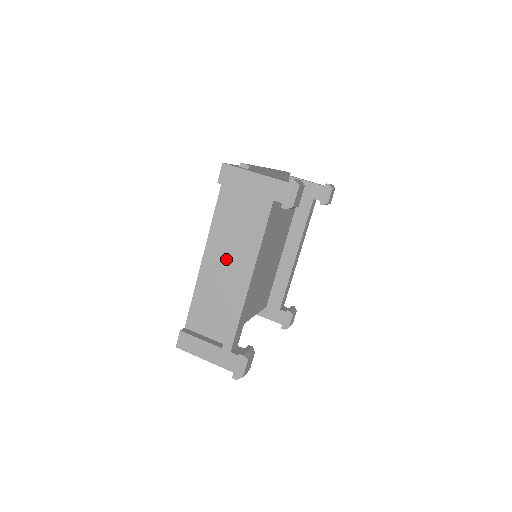
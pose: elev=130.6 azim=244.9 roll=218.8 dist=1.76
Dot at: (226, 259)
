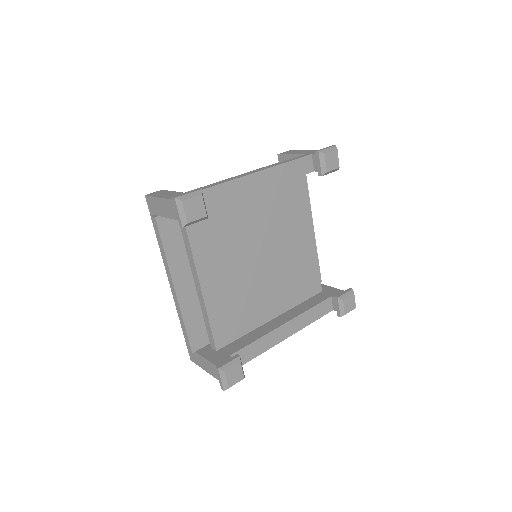
Dot at: occluded
